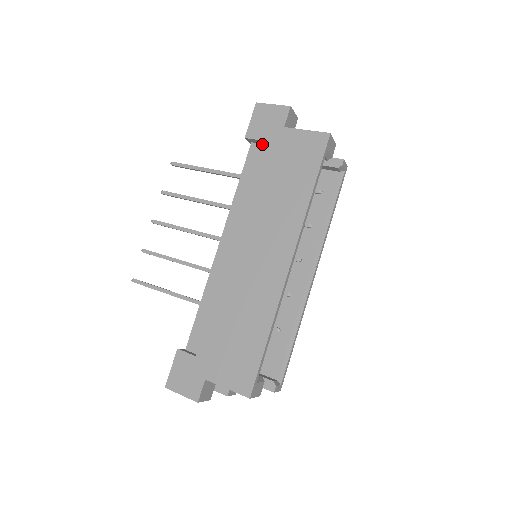
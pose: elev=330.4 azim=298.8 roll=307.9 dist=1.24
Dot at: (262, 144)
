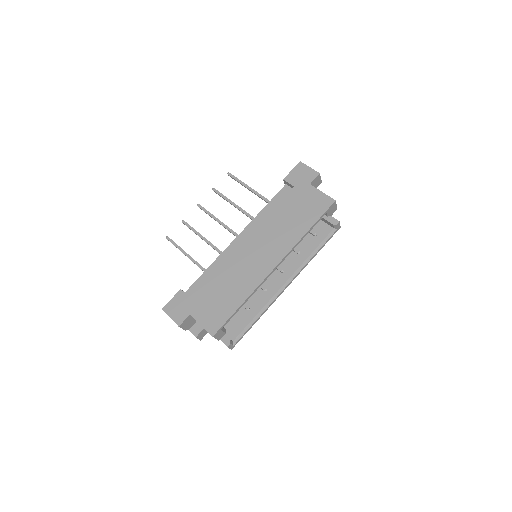
Dot at: (292, 188)
